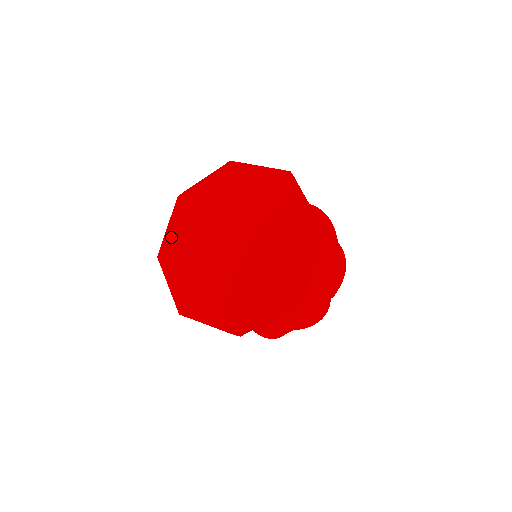
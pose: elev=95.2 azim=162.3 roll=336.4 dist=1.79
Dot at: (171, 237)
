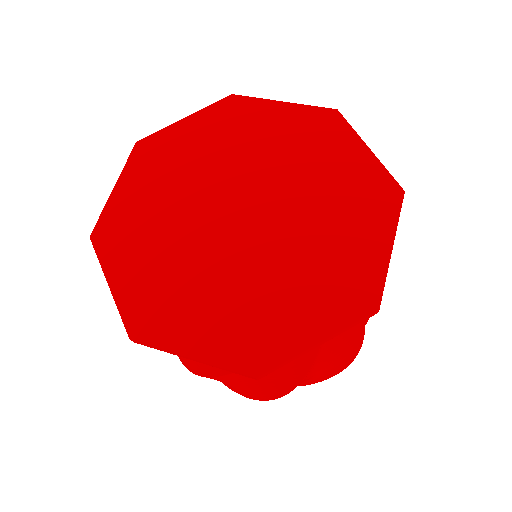
Dot at: (176, 134)
